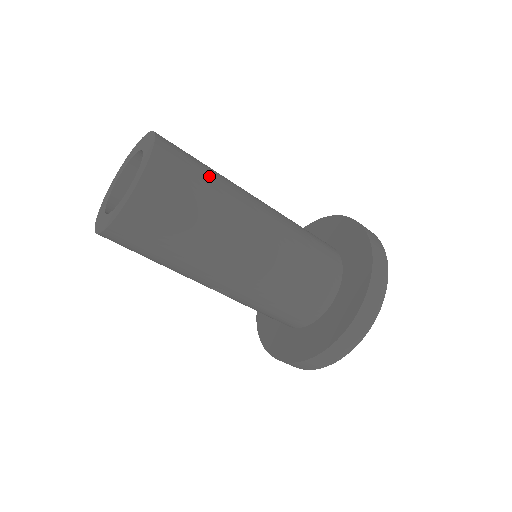
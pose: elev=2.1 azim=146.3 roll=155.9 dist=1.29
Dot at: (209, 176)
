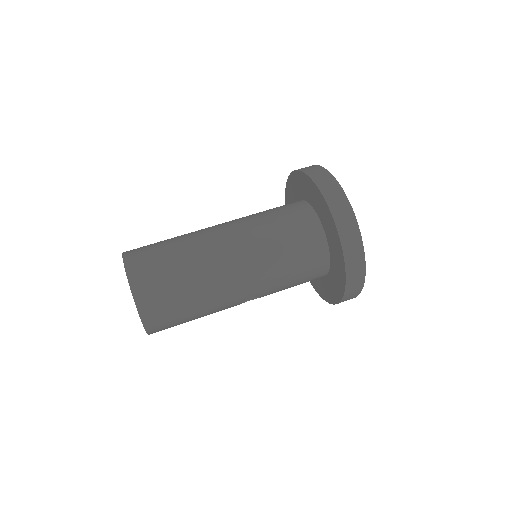
Dot at: (171, 248)
